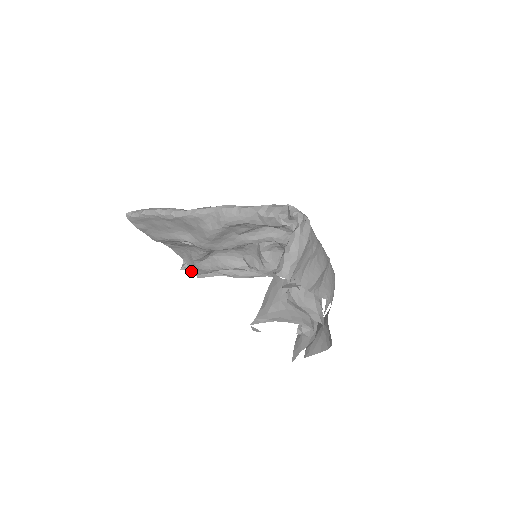
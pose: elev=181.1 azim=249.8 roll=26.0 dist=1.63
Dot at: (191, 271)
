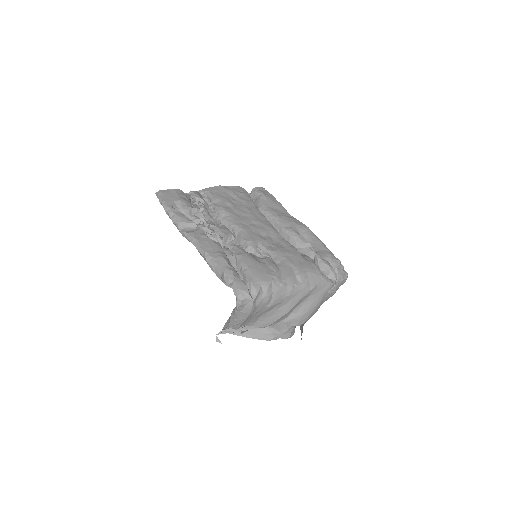
Dot at: occluded
